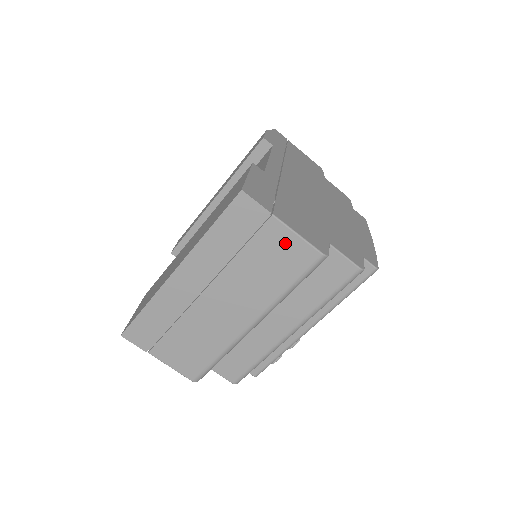
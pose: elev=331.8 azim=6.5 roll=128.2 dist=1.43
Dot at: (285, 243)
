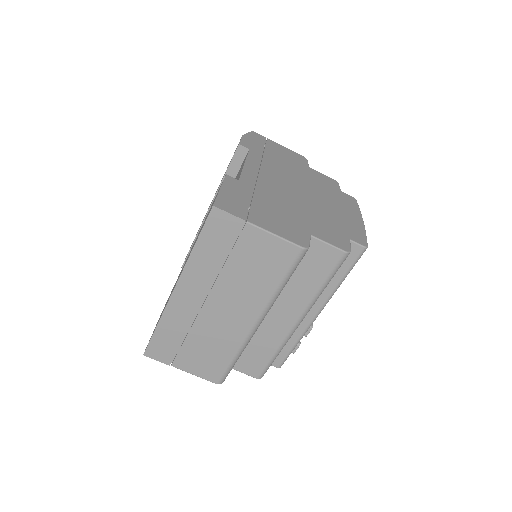
Dot at: (265, 245)
